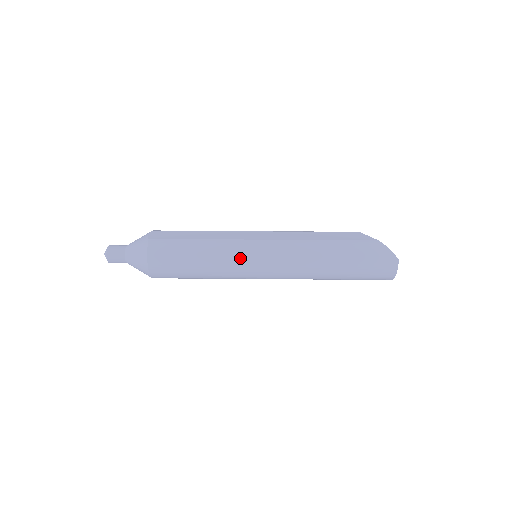
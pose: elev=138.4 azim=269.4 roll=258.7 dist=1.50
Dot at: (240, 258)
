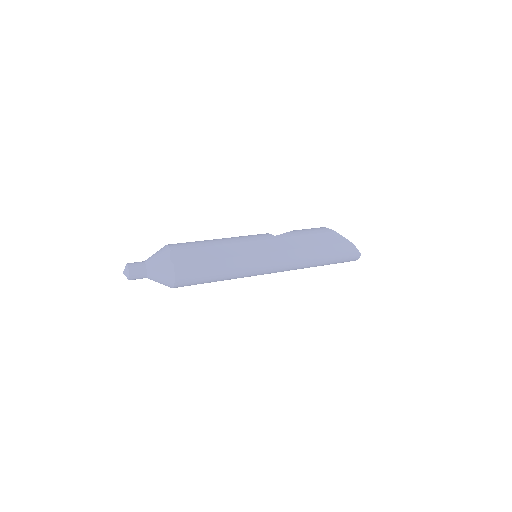
Dot at: (252, 270)
